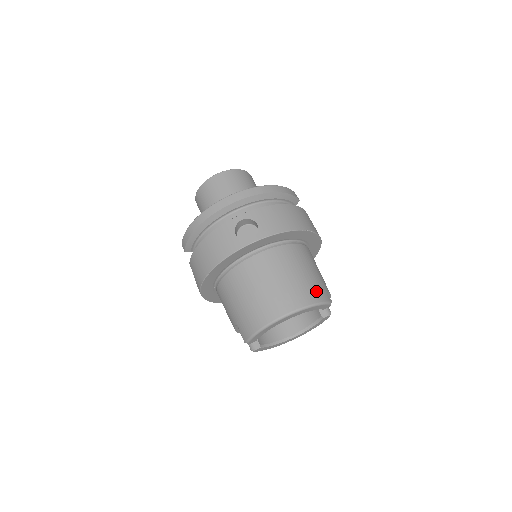
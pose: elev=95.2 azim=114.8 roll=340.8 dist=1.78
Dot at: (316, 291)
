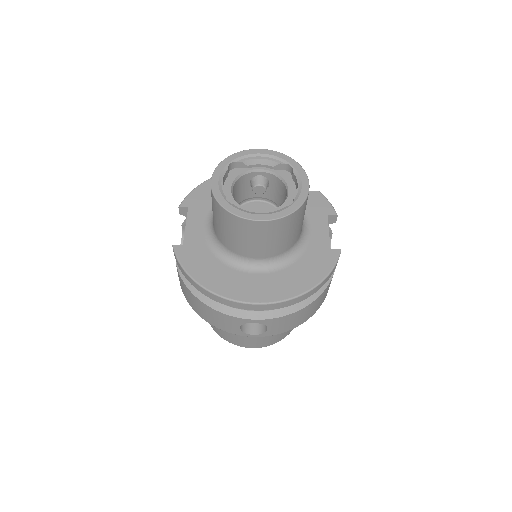
Dot at: (288, 332)
